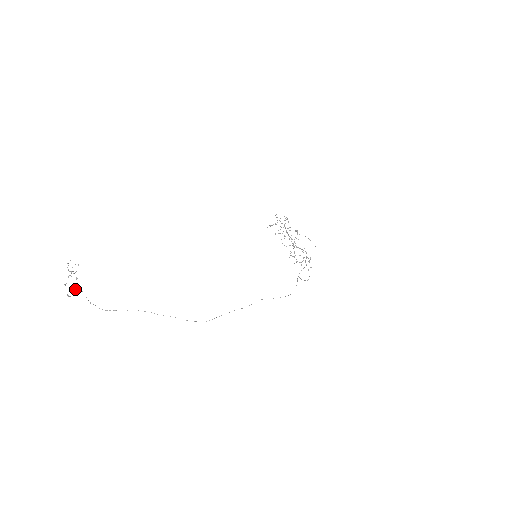
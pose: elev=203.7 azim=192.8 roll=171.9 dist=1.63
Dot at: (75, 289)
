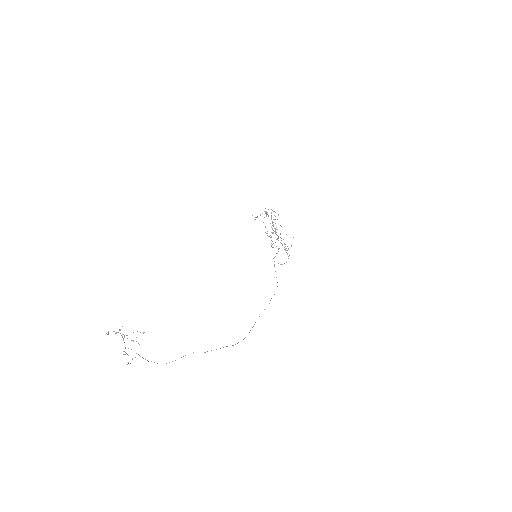
Dot at: (124, 351)
